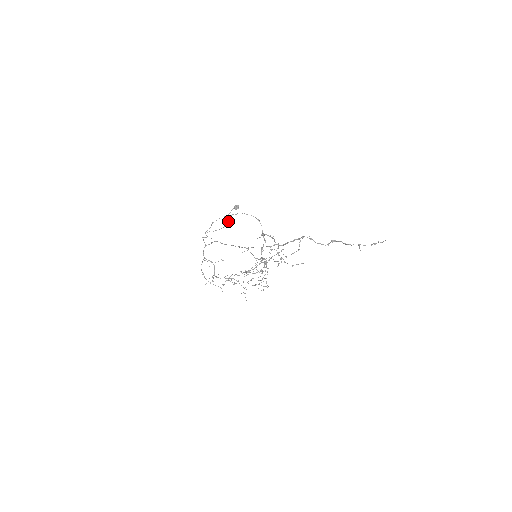
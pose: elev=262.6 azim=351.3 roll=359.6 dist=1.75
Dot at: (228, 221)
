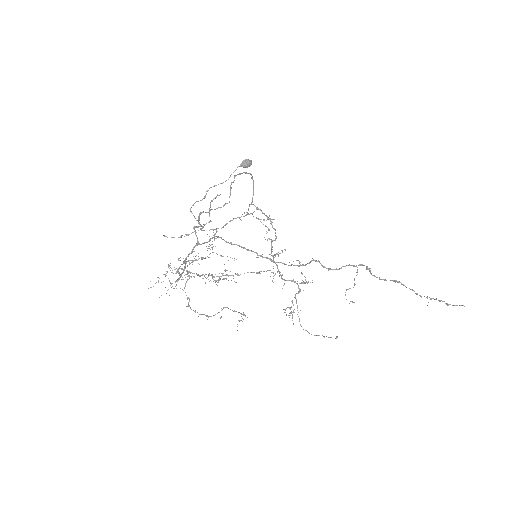
Dot at: occluded
